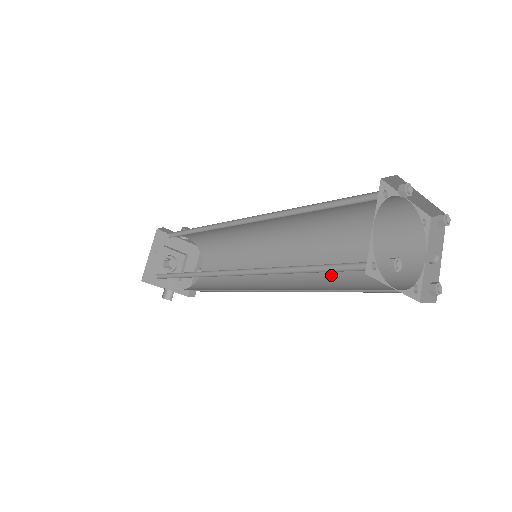
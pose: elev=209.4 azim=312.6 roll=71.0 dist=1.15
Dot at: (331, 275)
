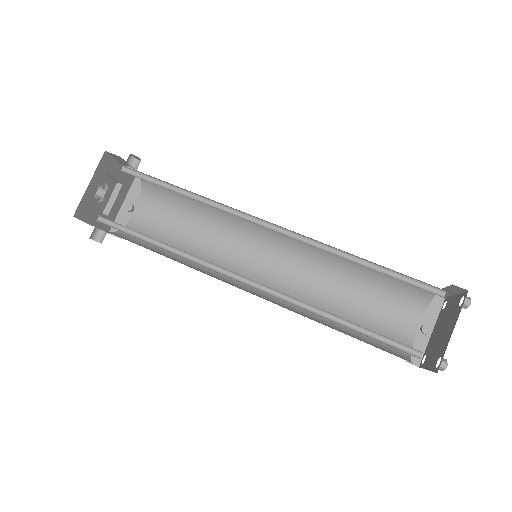
Dot at: (325, 301)
